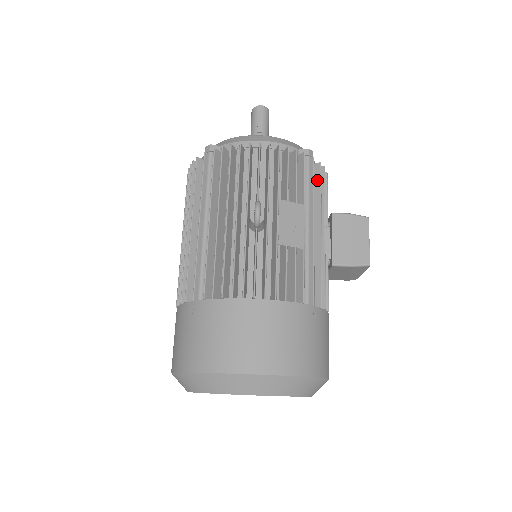
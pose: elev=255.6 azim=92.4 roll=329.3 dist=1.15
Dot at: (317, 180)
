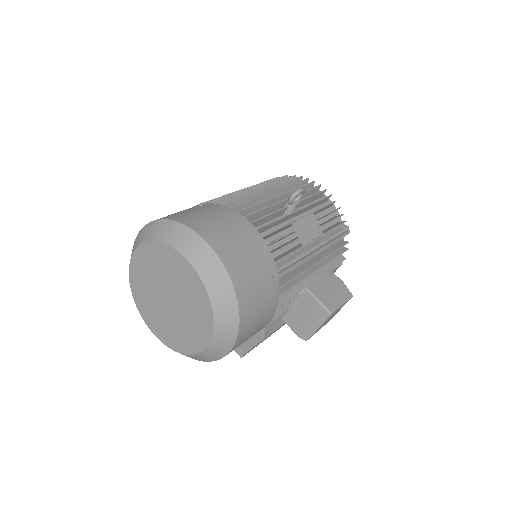
Dot at: (339, 246)
